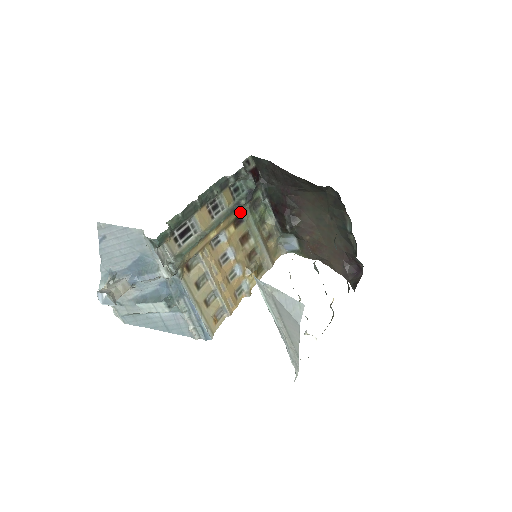
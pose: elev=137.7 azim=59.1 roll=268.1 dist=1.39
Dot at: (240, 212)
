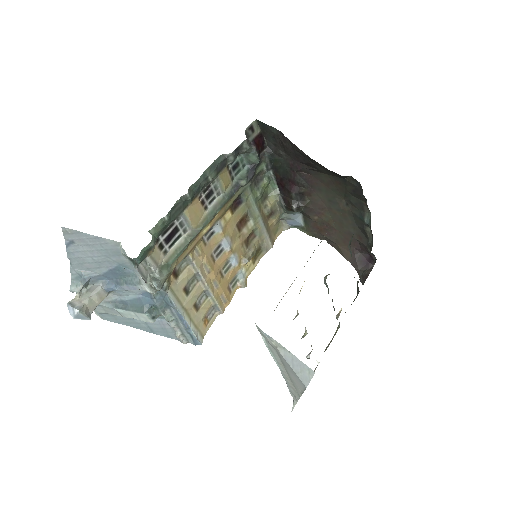
Dot at: (239, 193)
